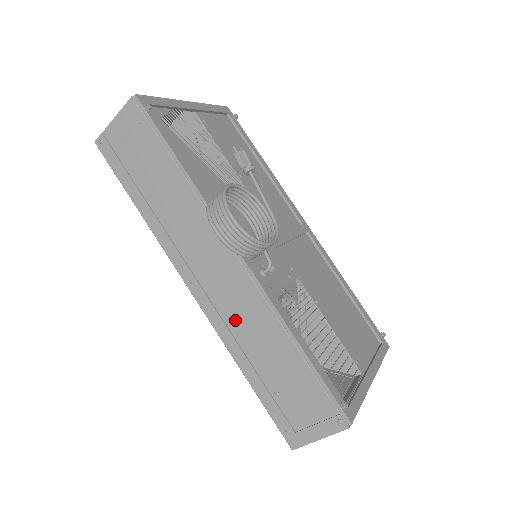
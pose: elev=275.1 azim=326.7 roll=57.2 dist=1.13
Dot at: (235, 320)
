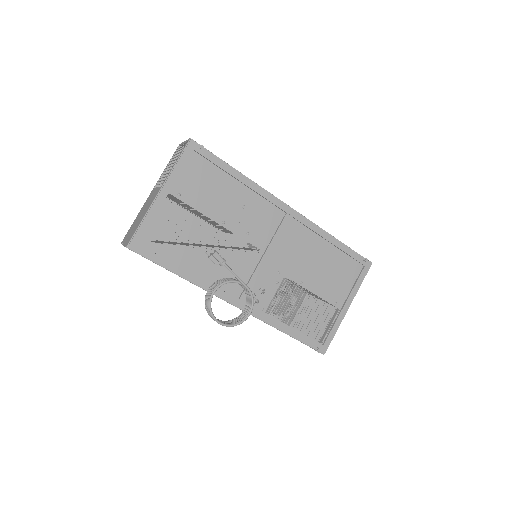
Dot at: occluded
